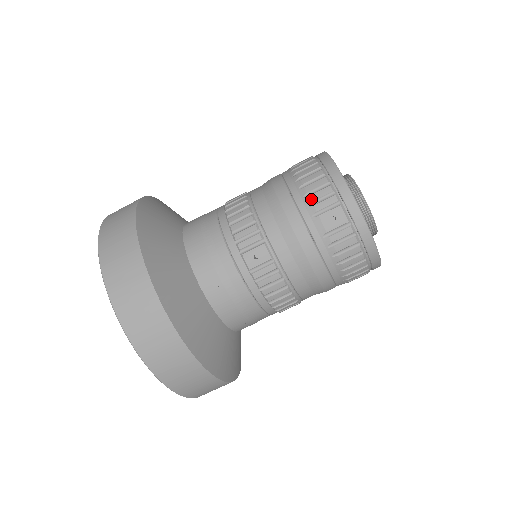
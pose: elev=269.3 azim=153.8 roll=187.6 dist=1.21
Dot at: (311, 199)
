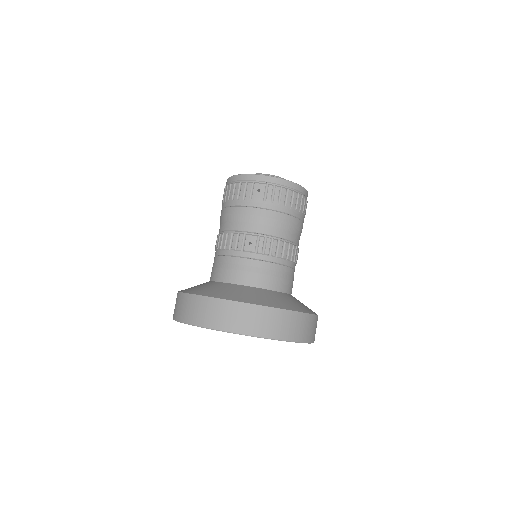
Dot at: (242, 196)
